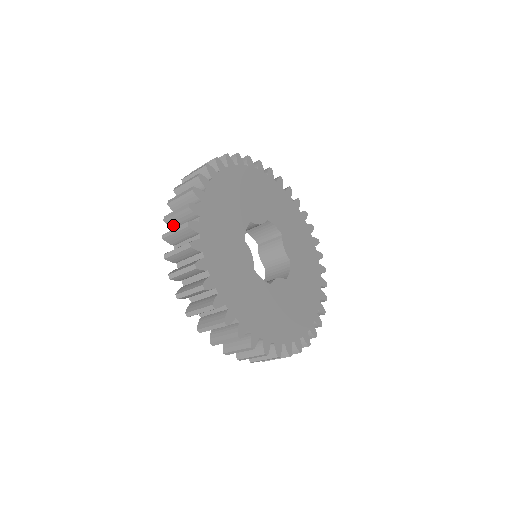
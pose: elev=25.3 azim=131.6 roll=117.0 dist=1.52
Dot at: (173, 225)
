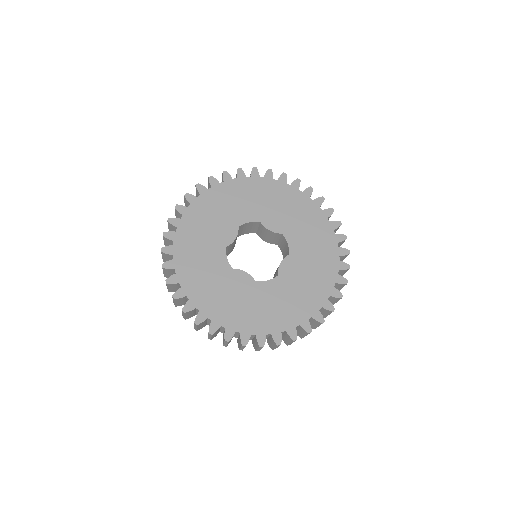
Dot at: occluded
